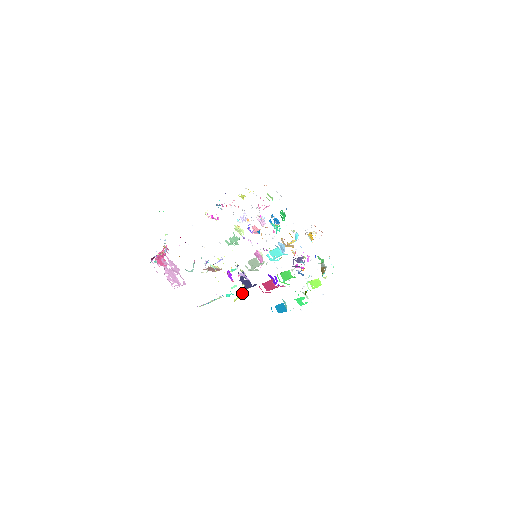
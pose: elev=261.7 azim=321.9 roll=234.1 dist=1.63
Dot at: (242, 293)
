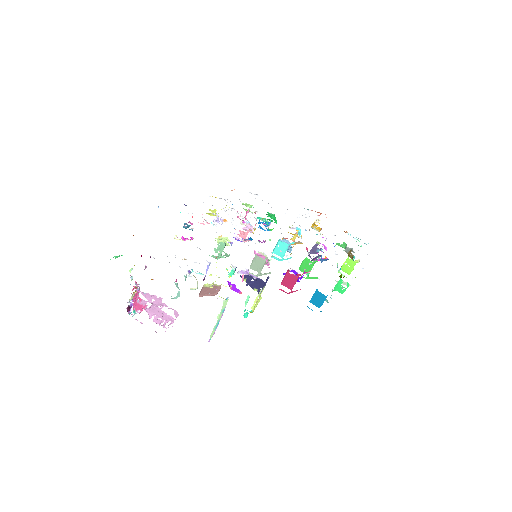
Dot at: (259, 301)
